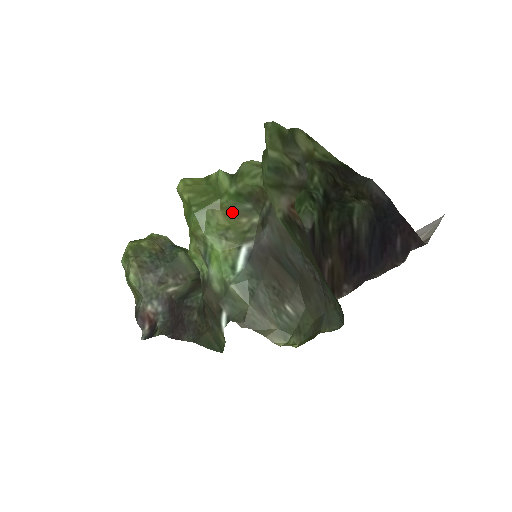
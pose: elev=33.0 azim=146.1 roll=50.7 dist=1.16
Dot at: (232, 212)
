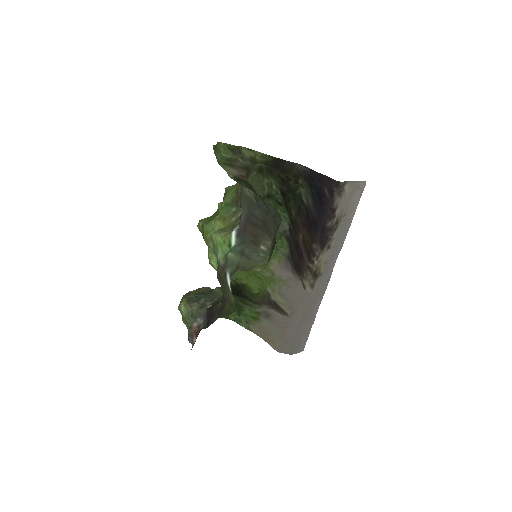
Dot at: (226, 218)
